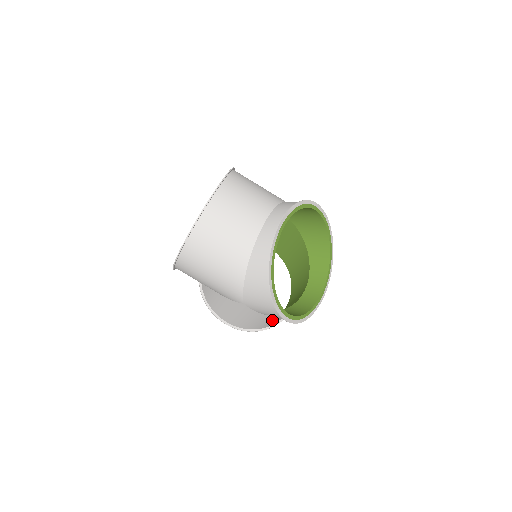
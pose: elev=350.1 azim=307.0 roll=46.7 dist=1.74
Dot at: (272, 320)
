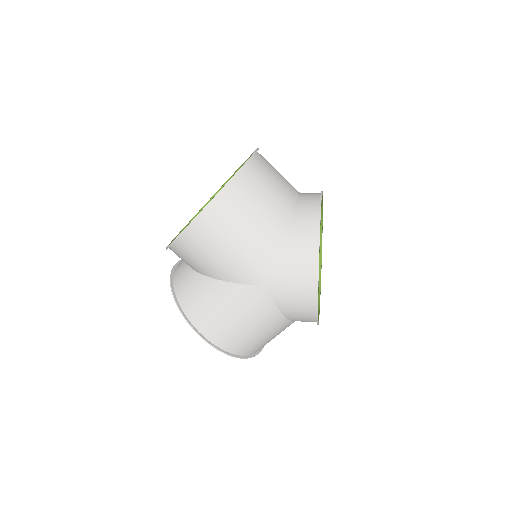
Dot at: (269, 332)
